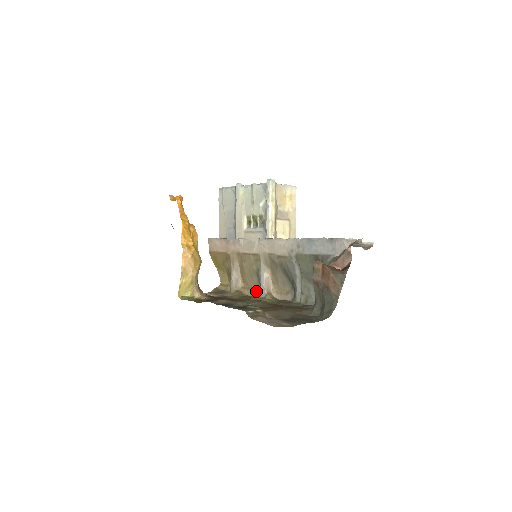
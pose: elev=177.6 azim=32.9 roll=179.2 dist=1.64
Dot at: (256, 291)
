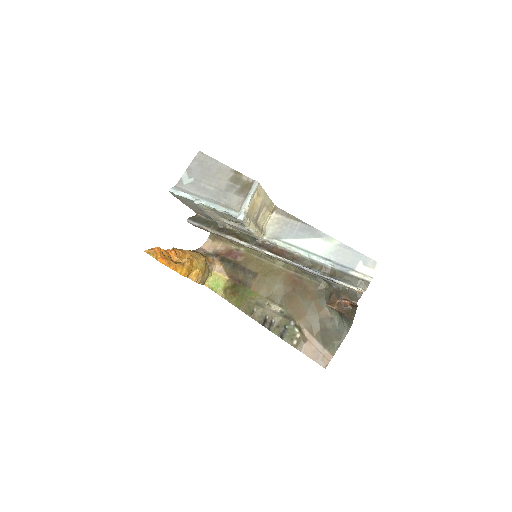
Dot at: occluded
